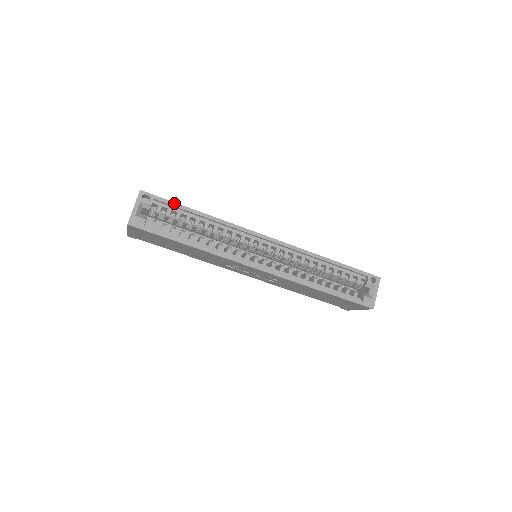
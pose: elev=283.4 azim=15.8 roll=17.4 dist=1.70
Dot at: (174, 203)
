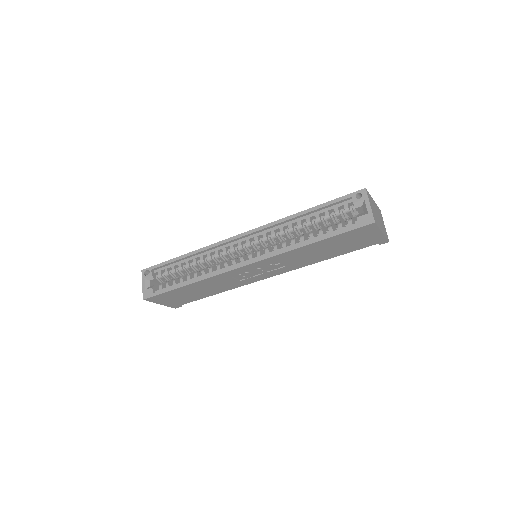
Dot at: (165, 262)
